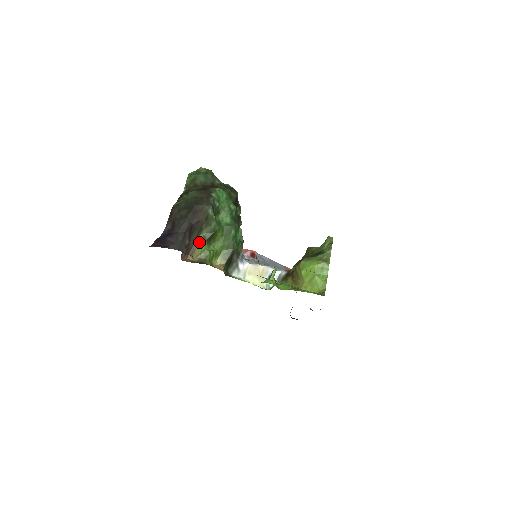
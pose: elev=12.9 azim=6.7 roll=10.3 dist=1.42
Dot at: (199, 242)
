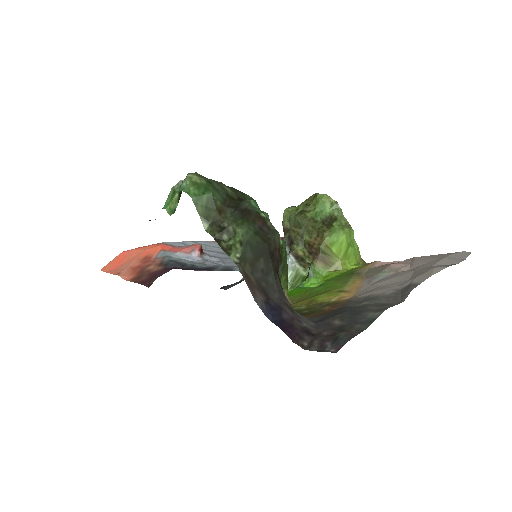
Dot at: occluded
